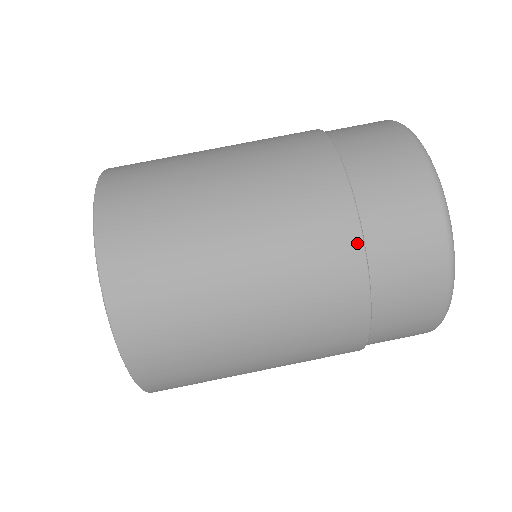
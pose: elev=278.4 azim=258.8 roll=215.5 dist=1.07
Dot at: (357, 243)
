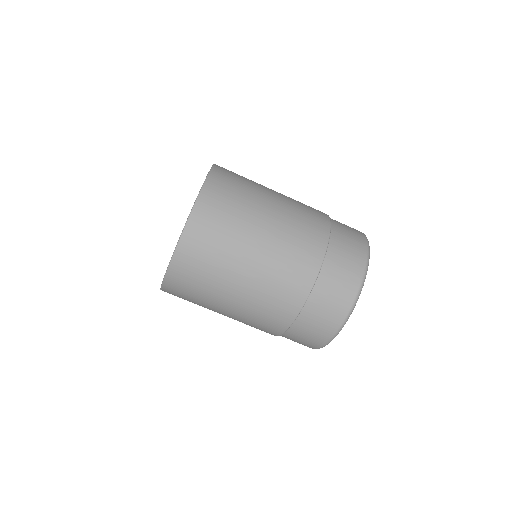
Dot at: (309, 286)
